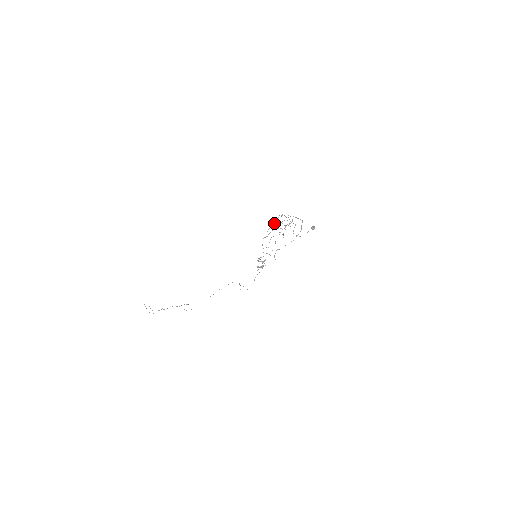
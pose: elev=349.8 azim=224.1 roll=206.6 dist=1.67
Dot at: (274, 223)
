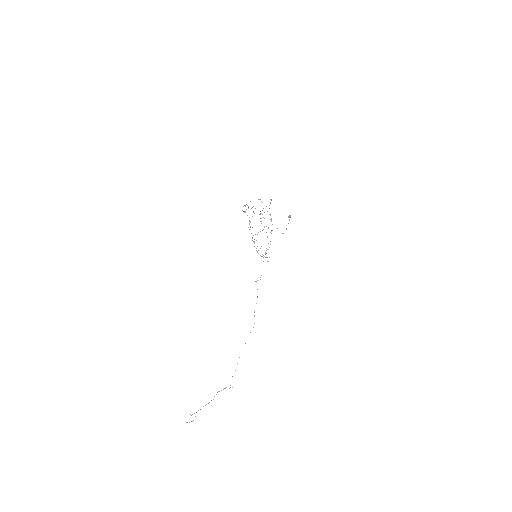
Dot at: occluded
